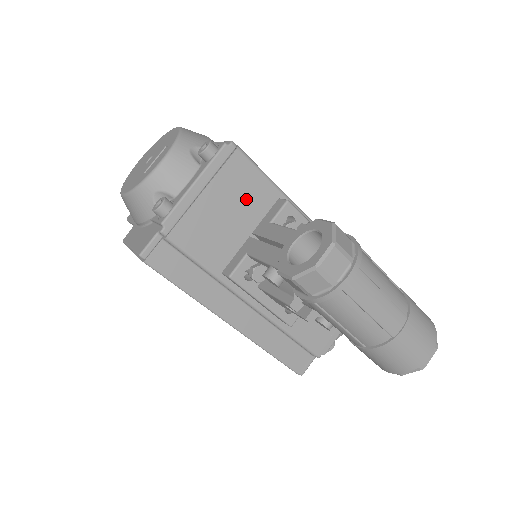
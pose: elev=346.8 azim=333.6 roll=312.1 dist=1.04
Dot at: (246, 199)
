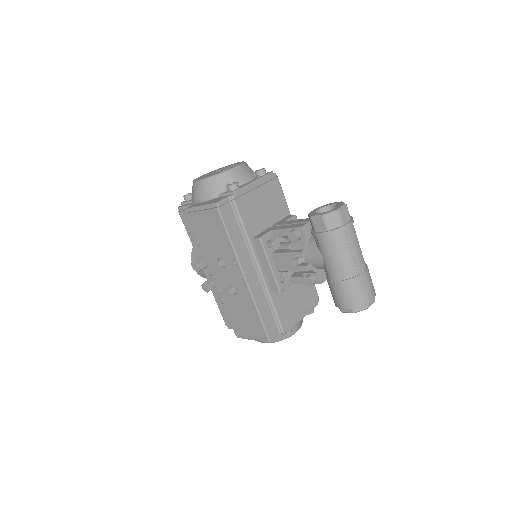
Dot at: (274, 205)
